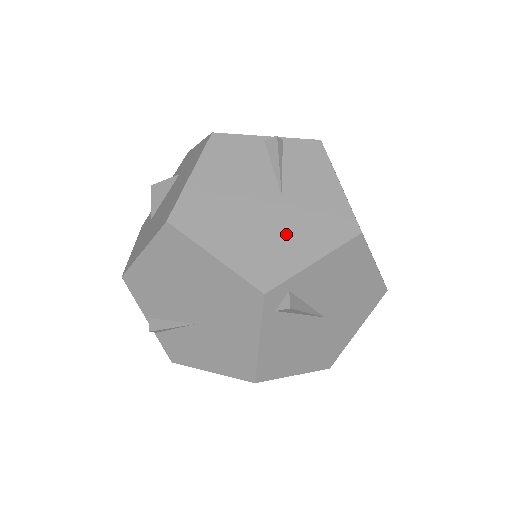
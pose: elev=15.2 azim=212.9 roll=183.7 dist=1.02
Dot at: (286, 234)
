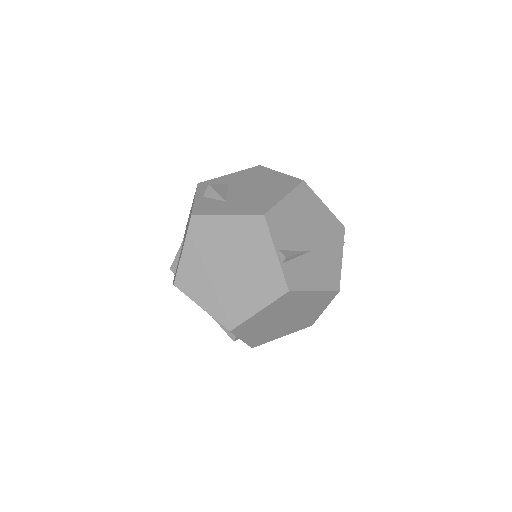
Dot at: occluded
